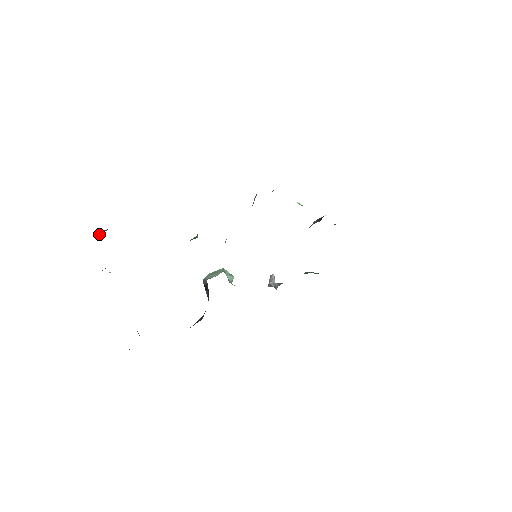
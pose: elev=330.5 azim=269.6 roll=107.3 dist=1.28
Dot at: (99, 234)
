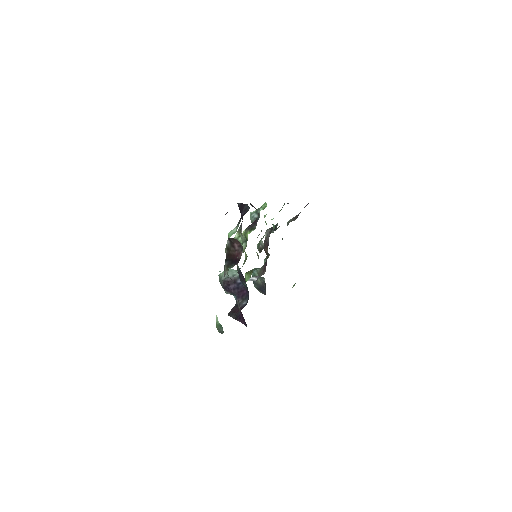
Dot at: occluded
